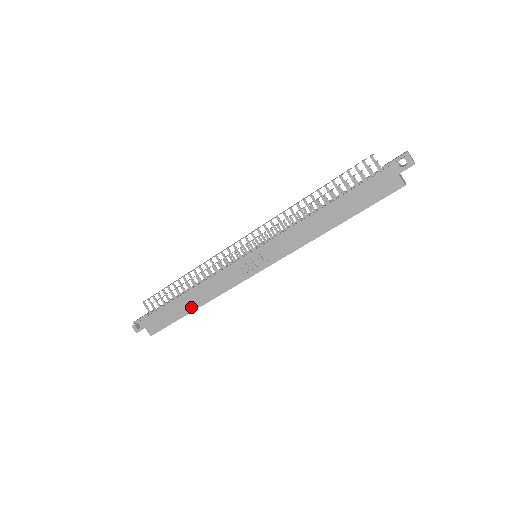
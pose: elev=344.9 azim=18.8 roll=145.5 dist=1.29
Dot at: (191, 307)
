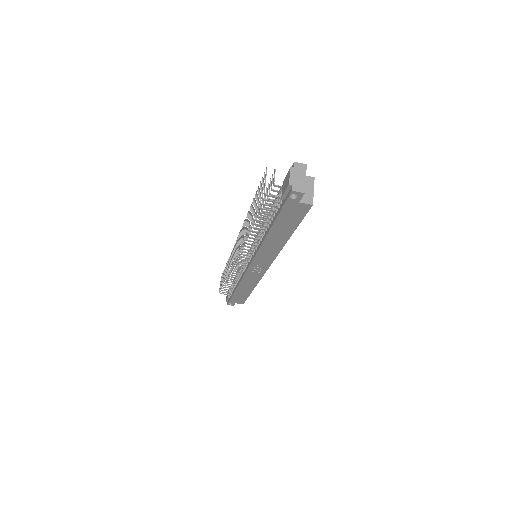
Dot at: (248, 291)
